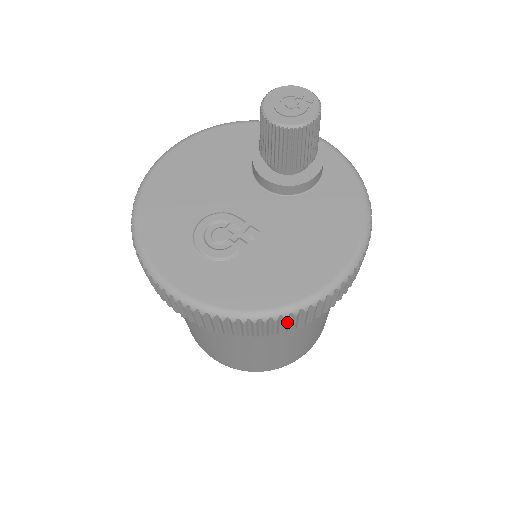
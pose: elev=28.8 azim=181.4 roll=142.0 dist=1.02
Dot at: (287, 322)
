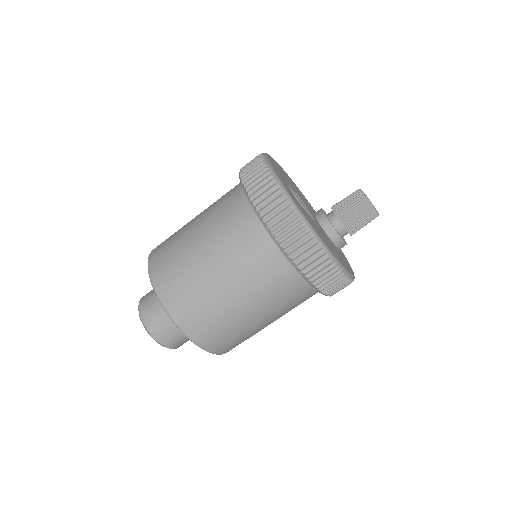
Dot at: (308, 249)
